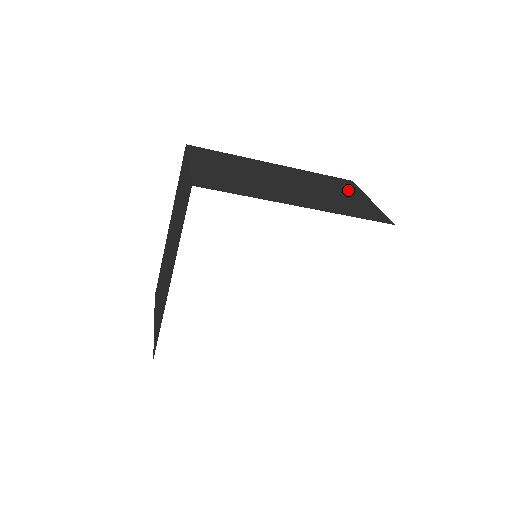
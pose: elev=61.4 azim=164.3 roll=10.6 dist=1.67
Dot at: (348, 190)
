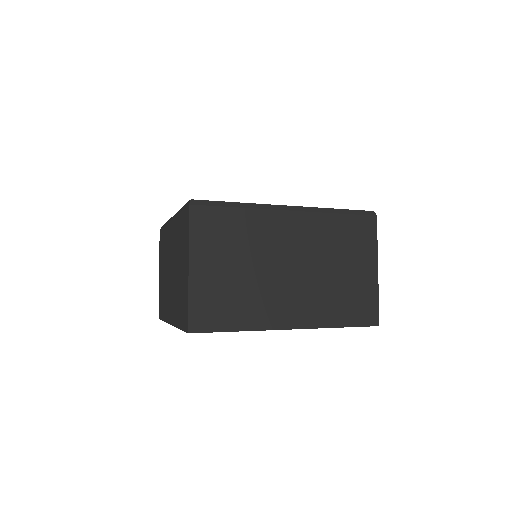
Dot at: (360, 252)
